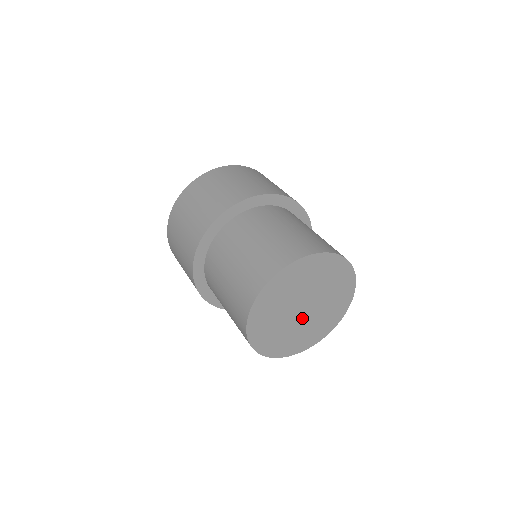
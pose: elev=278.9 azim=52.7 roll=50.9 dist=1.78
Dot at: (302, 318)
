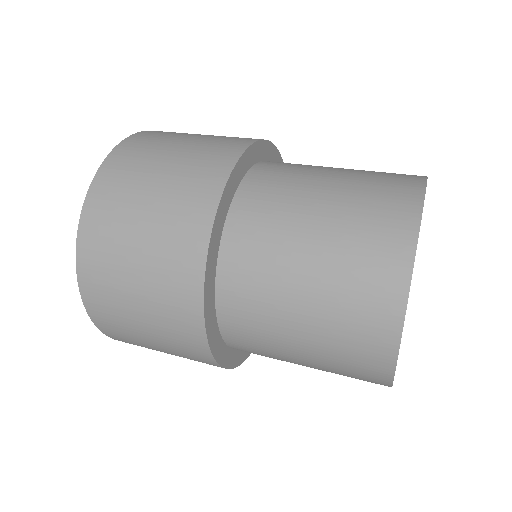
Dot at: occluded
